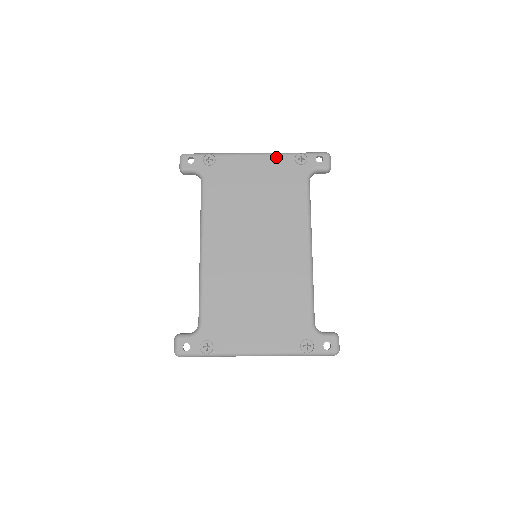
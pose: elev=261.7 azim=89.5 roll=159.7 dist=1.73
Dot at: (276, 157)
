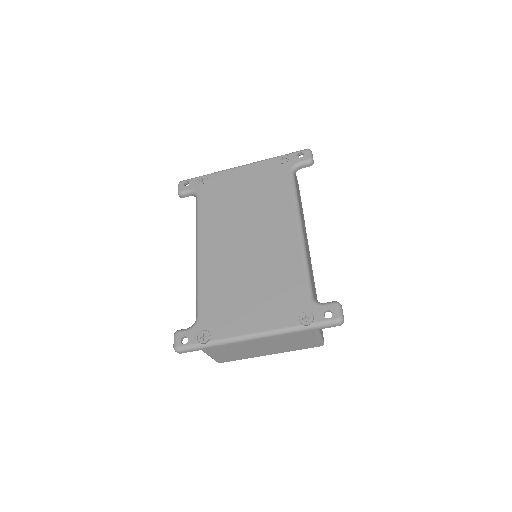
Dot at: (260, 163)
